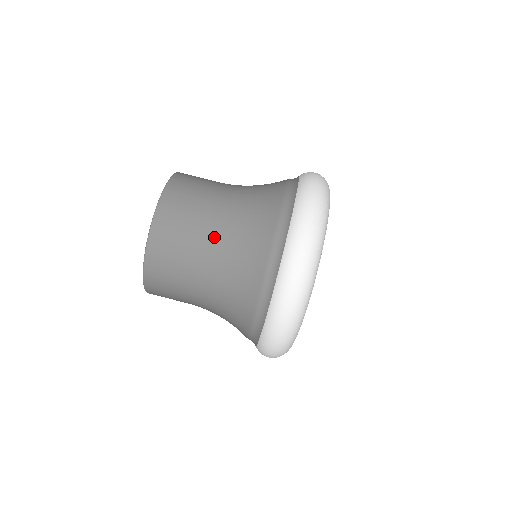
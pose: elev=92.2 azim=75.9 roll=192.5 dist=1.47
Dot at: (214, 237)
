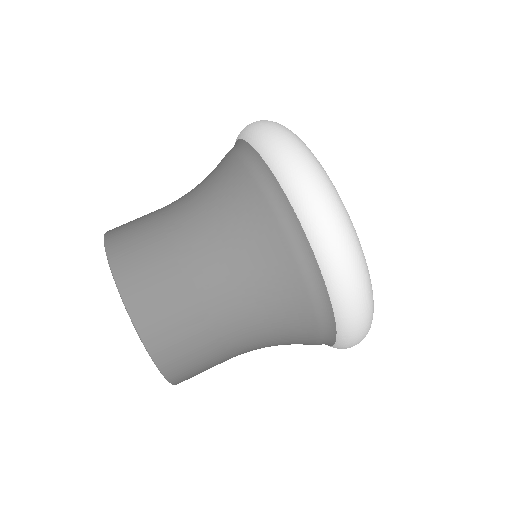
Dot at: (208, 267)
